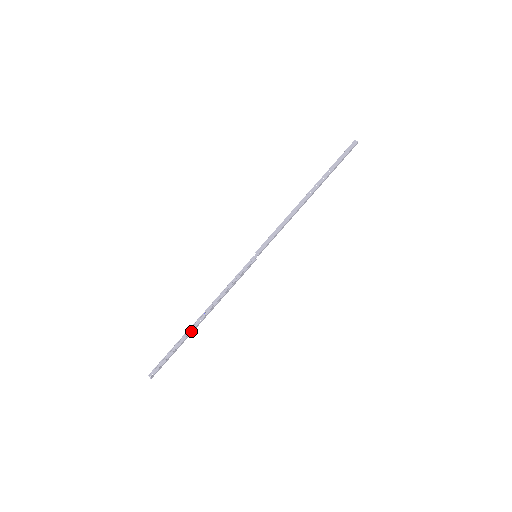
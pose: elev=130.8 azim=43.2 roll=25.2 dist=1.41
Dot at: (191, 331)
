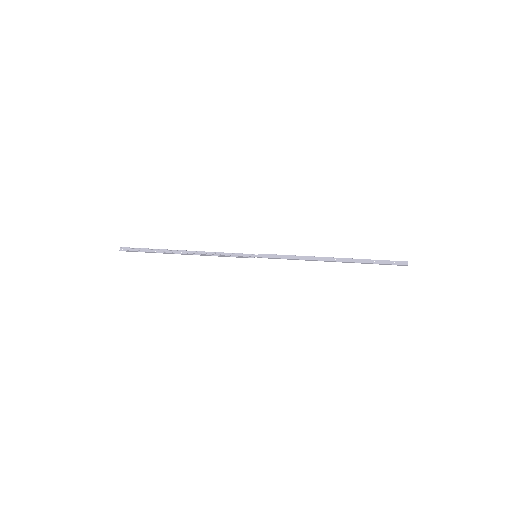
Dot at: (169, 252)
